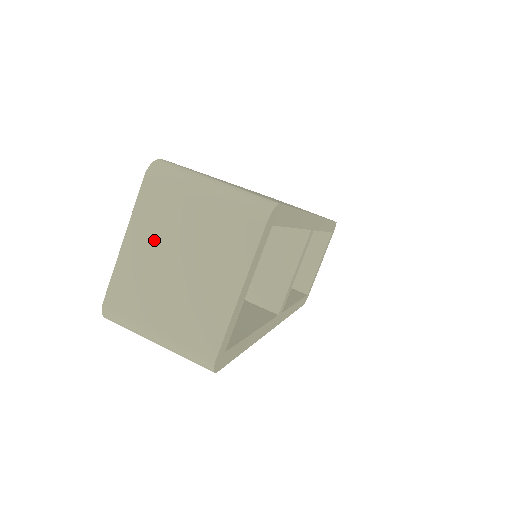
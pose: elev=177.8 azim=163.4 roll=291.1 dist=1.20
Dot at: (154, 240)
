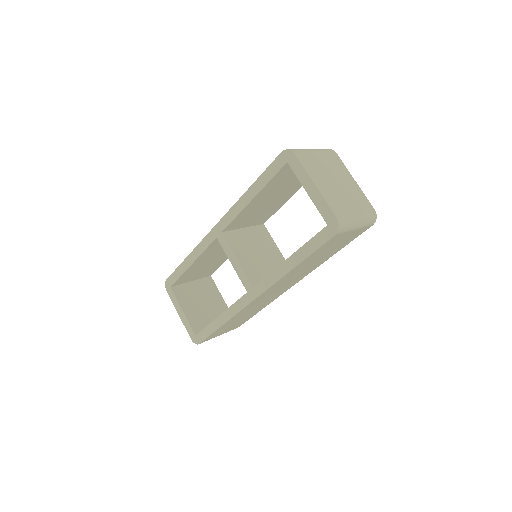
Dot at: (322, 178)
